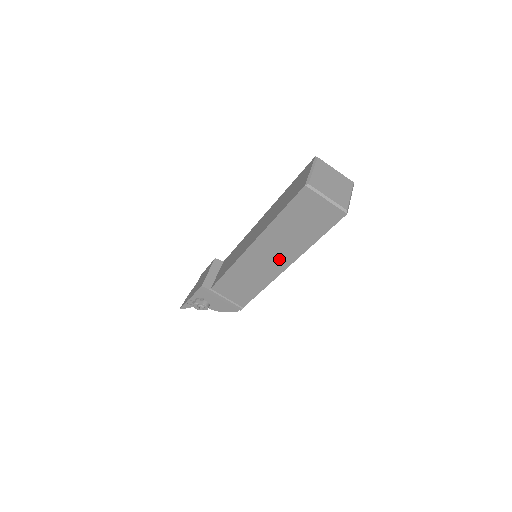
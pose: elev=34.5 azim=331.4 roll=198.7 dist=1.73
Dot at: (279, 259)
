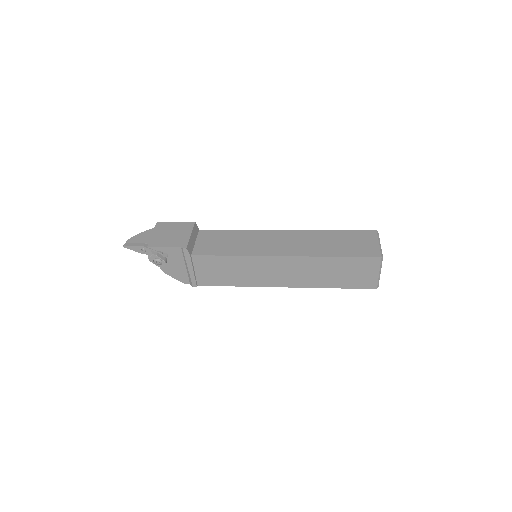
Dot at: (289, 279)
